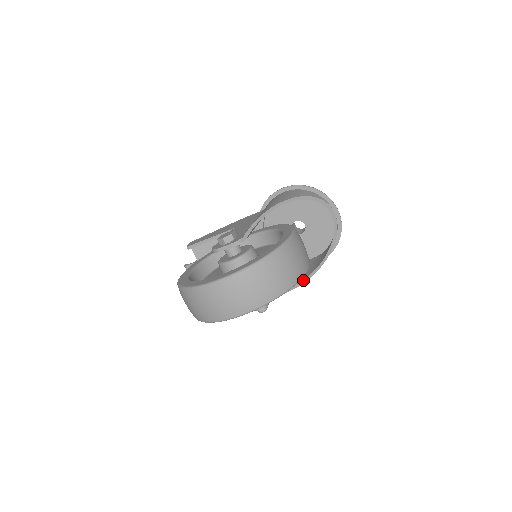
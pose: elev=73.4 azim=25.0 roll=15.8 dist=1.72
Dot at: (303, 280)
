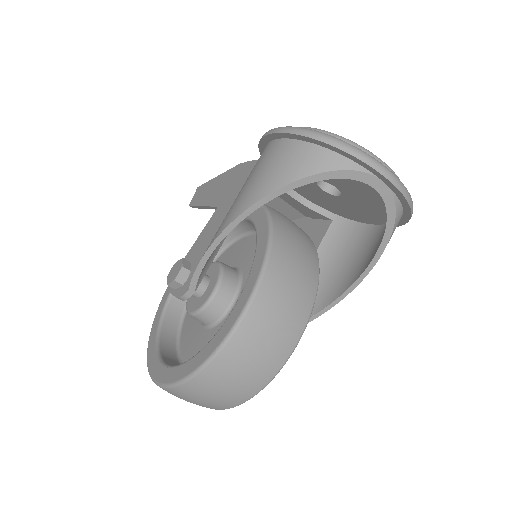
Dot at: (329, 305)
